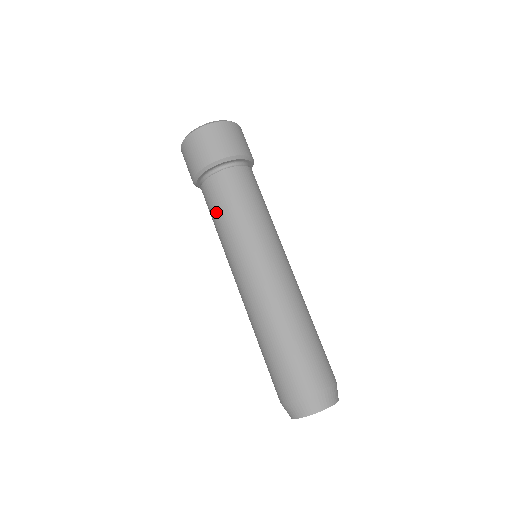
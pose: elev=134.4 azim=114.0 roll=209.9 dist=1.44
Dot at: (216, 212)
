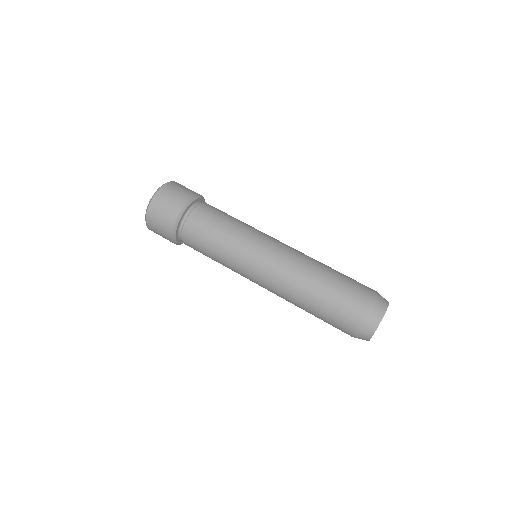
Dot at: (205, 252)
